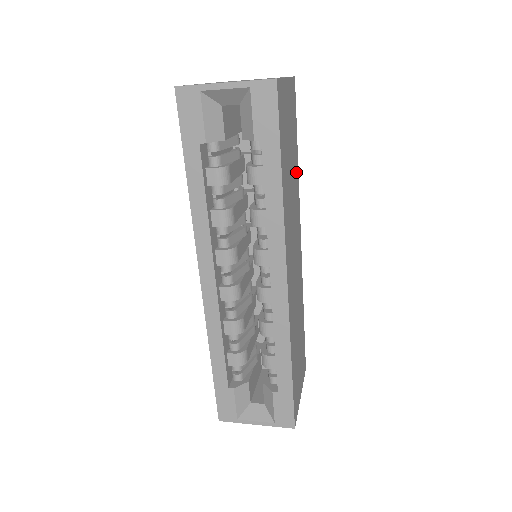
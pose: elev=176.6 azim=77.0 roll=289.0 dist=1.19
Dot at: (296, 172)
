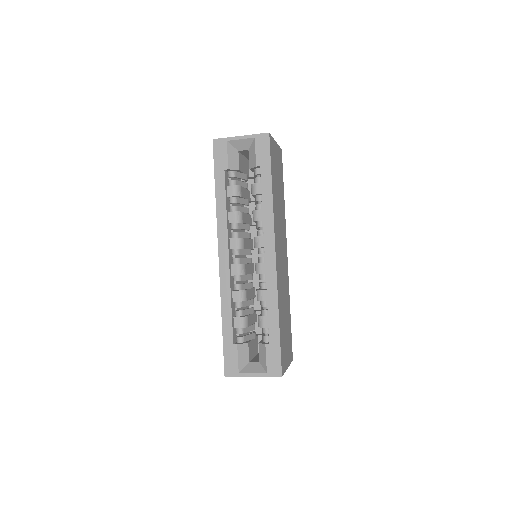
Dot at: (283, 204)
